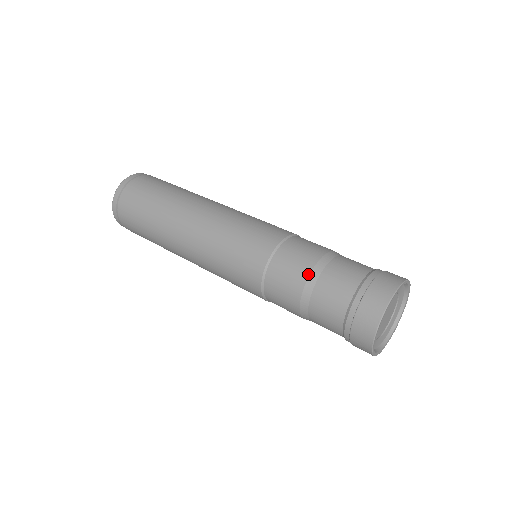
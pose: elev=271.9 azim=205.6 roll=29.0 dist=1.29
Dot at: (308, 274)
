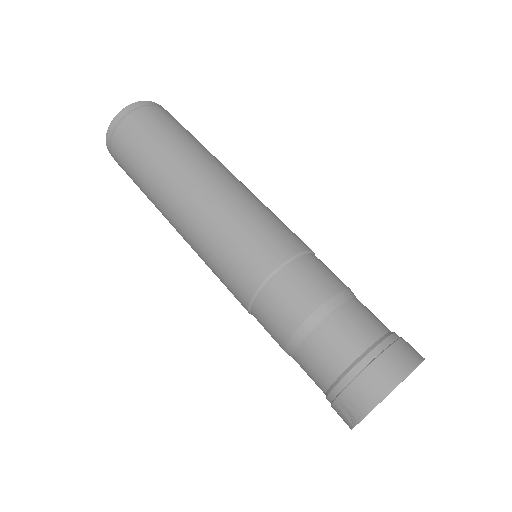
Dot at: (333, 294)
